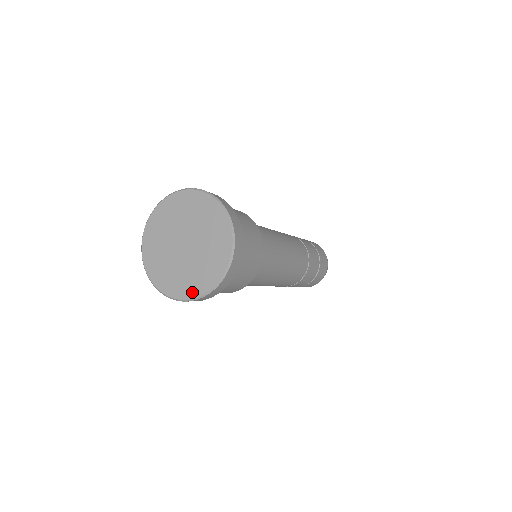
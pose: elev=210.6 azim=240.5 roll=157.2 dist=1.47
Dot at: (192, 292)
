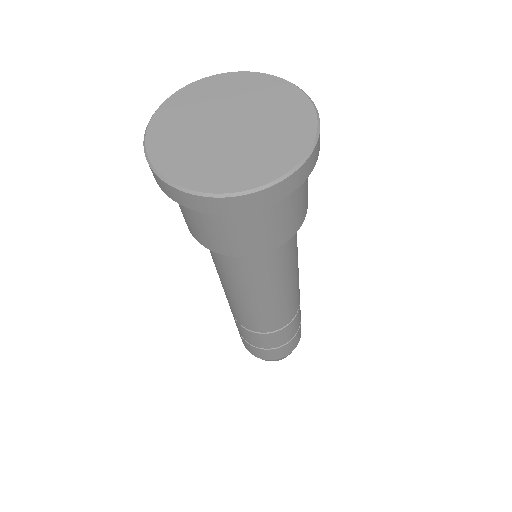
Dot at: (221, 184)
